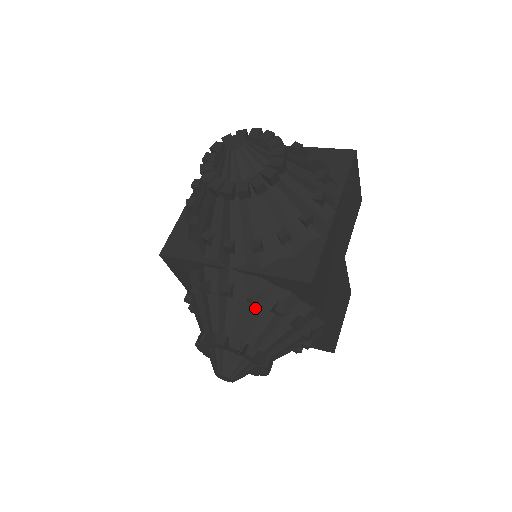
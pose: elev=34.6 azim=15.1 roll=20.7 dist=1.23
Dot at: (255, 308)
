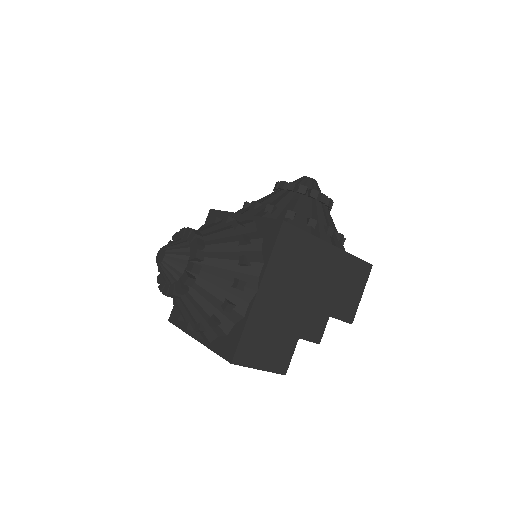
Dot at: (232, 231)
